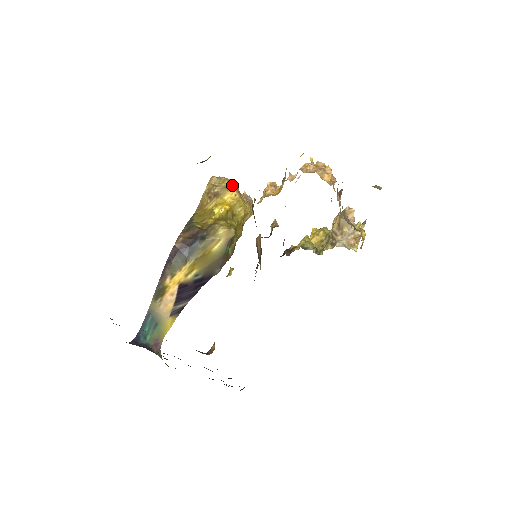
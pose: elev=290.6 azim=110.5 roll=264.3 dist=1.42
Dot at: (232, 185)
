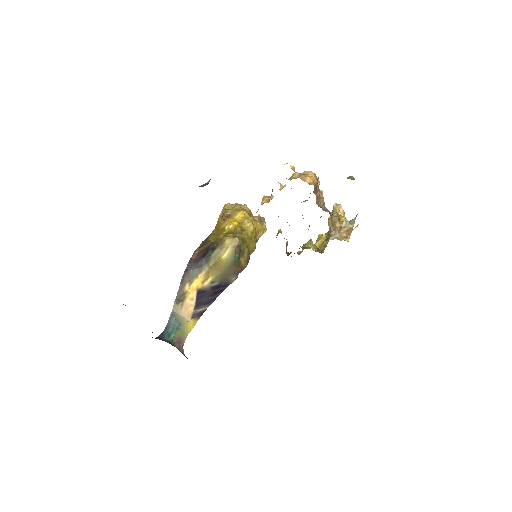
Dot at: (243, 208)
